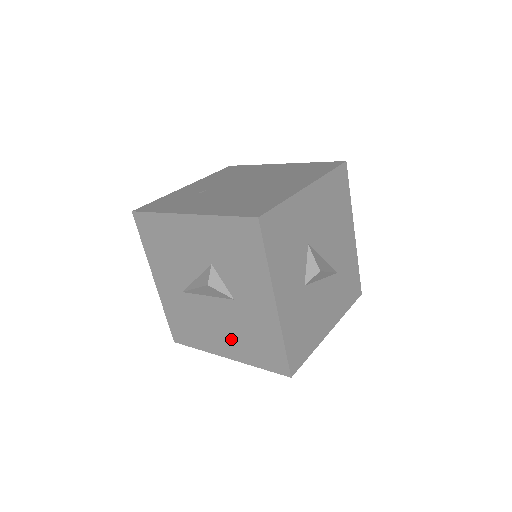
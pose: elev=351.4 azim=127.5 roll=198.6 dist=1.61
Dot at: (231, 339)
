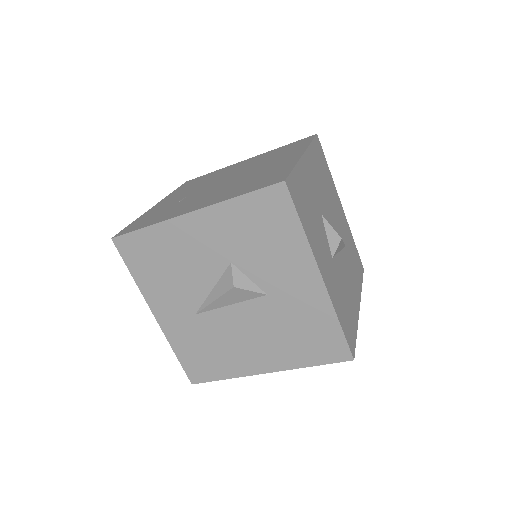
Dot at: (269, 346)
